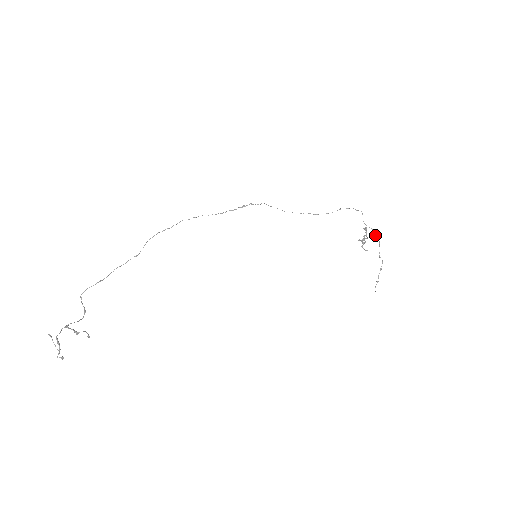
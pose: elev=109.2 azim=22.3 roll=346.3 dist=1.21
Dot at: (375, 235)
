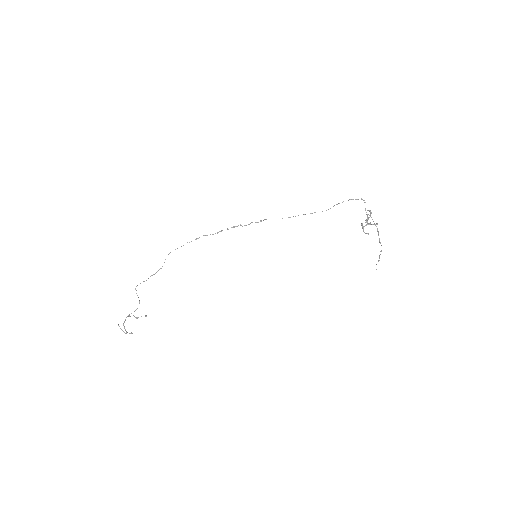
Dot at: (374, 224)
